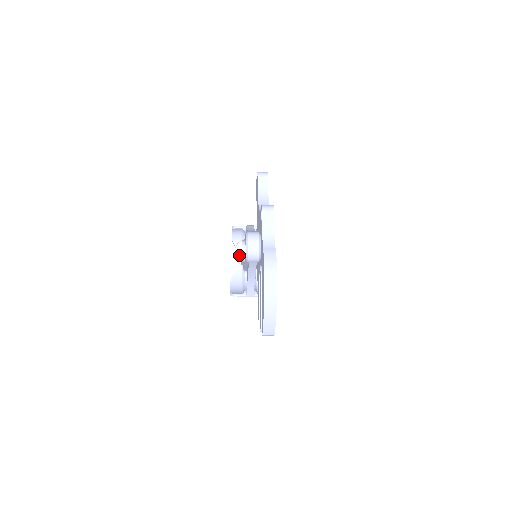
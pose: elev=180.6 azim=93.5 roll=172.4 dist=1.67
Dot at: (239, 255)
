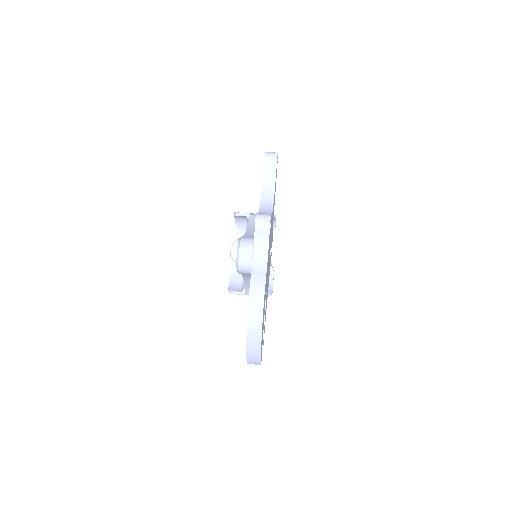
Dot at: (233, 258)
